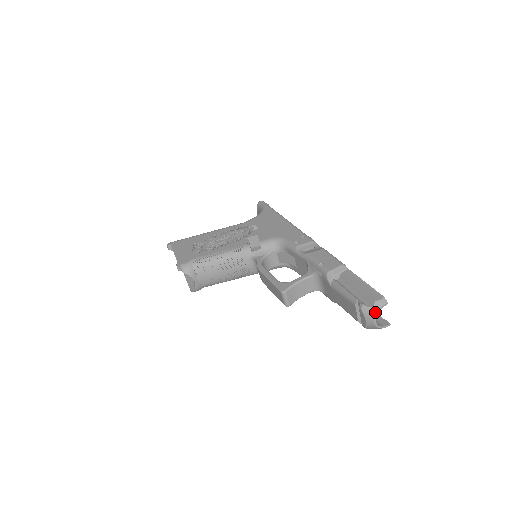
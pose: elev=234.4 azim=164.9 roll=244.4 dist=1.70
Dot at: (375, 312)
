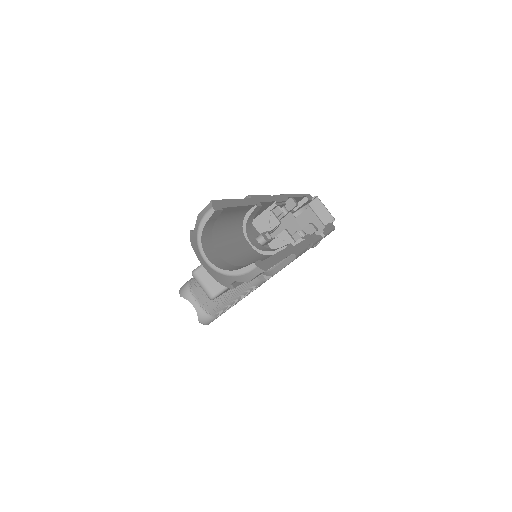
Dot at: (196, 236)
